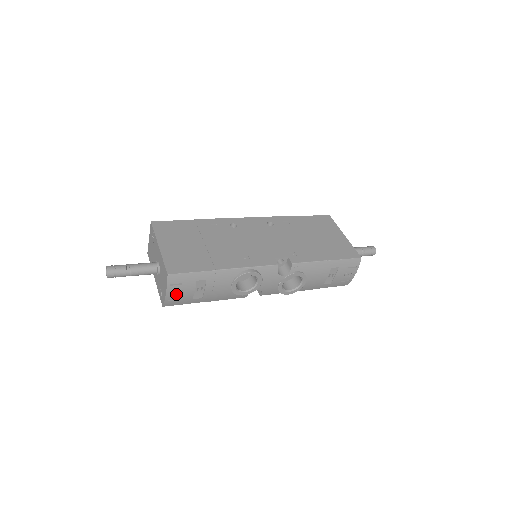
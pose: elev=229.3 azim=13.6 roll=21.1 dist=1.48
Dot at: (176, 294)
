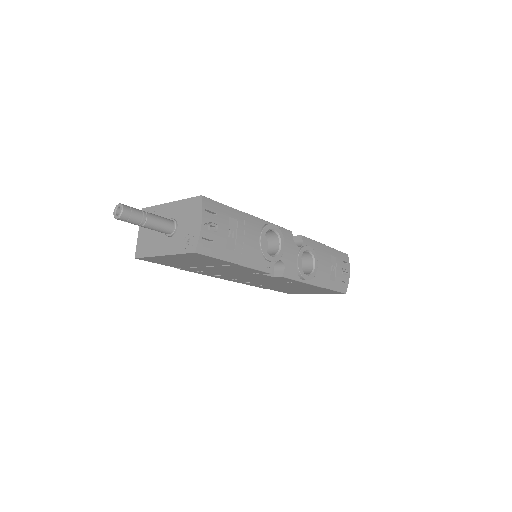
Dot at: (211, 229)
